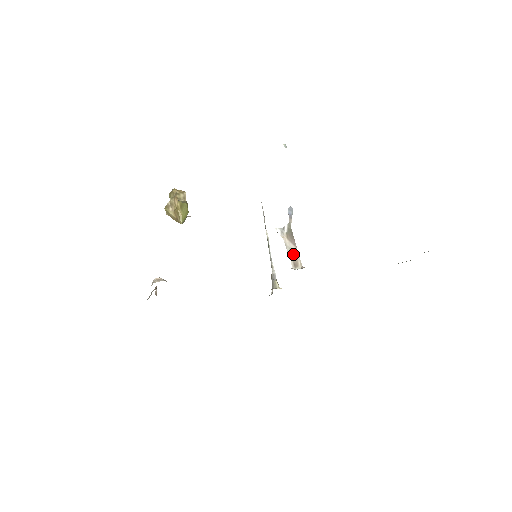
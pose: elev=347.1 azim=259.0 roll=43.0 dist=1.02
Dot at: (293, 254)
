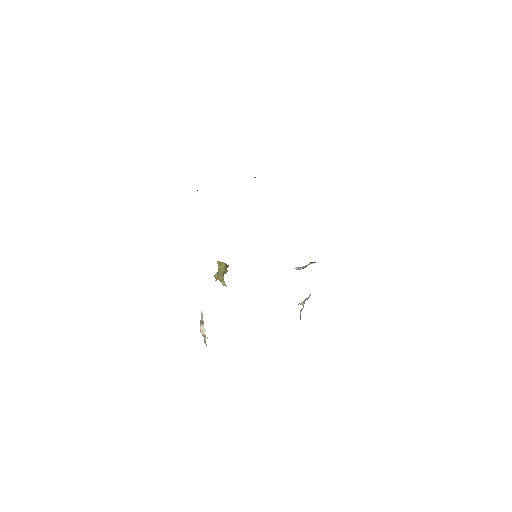
Dot at: (302, 268)
